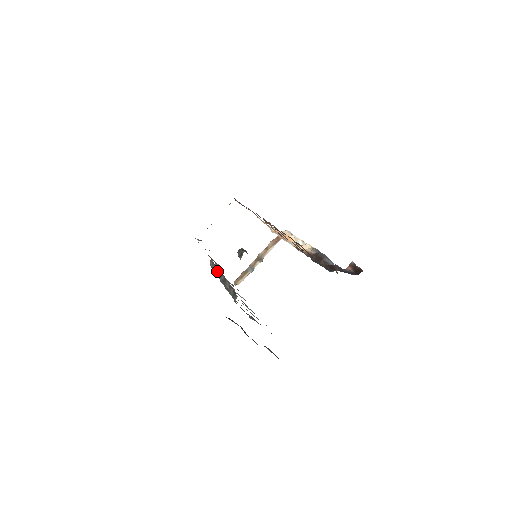
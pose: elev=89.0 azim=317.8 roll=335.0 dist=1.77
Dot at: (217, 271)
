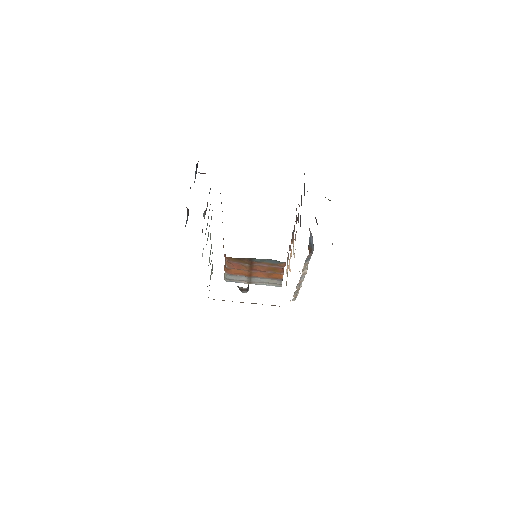
Dot at: occluded
